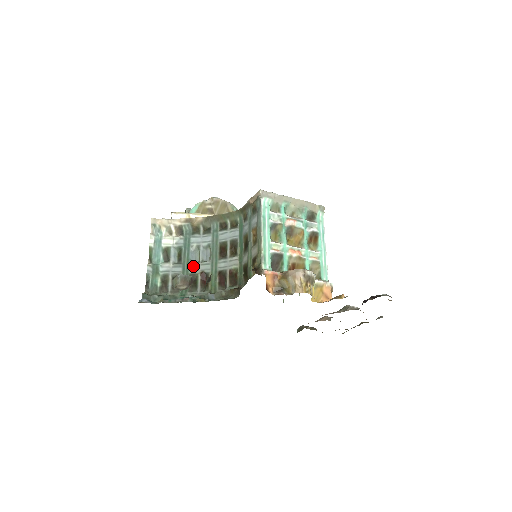
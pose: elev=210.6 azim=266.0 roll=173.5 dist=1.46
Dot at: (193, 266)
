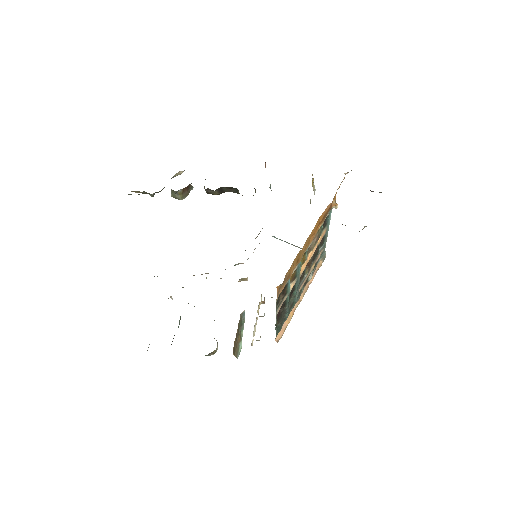
Dot at: occluded
